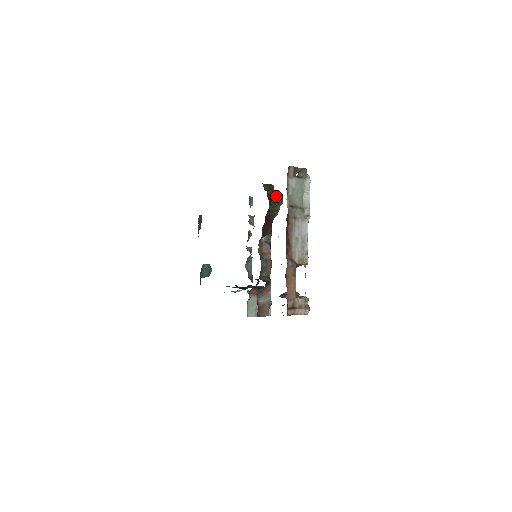
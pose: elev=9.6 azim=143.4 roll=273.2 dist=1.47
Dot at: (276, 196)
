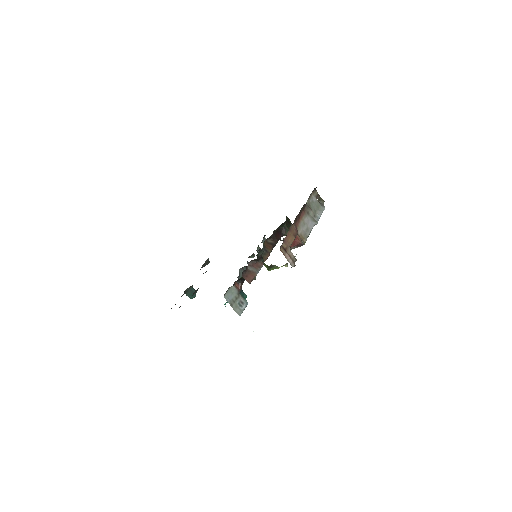
Dot at: occluded
